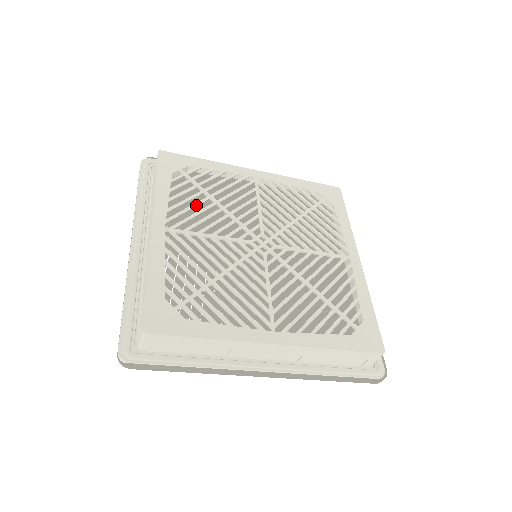
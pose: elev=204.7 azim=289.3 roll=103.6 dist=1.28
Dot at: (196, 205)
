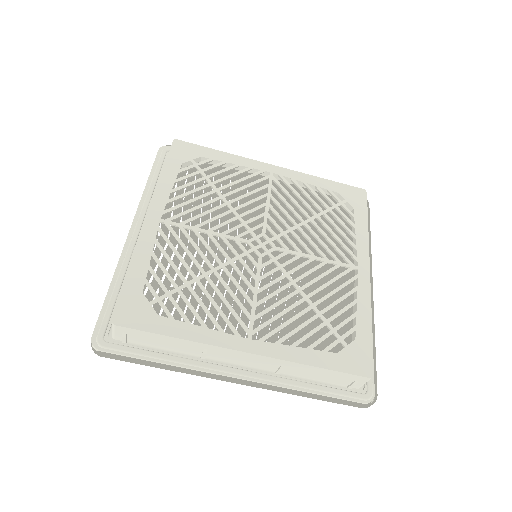
Dot at: (199, 198)
